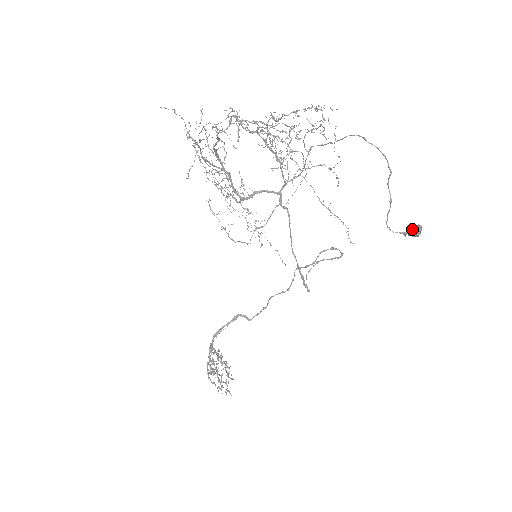
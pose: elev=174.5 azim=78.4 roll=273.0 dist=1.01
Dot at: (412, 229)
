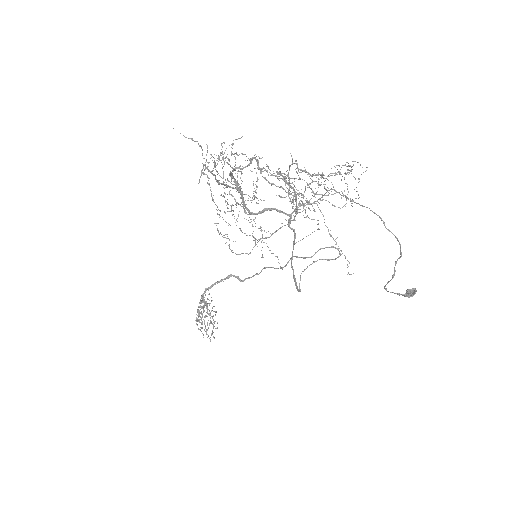
Dot at: (407, 292)
